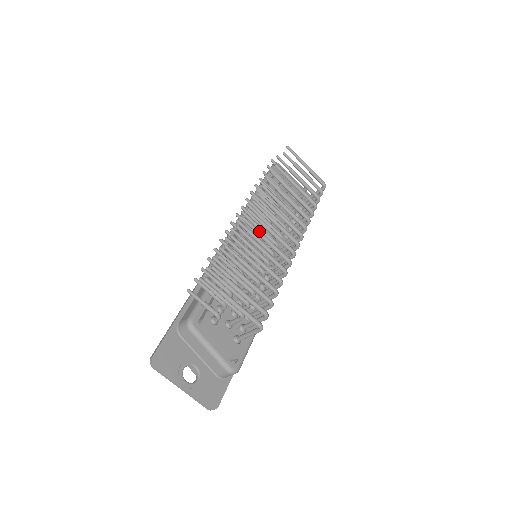
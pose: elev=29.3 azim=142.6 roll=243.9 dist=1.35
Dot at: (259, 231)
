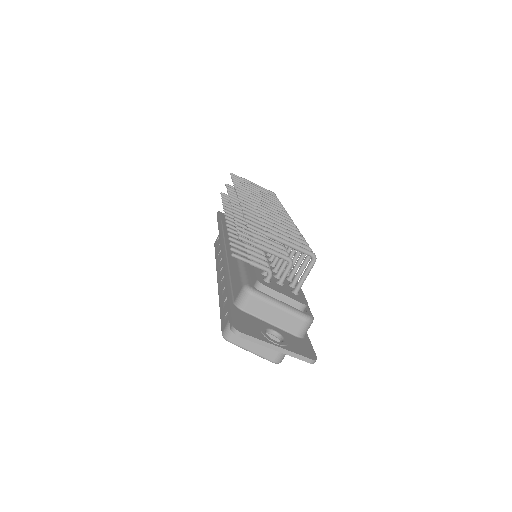
Dot at: (258, 207)
